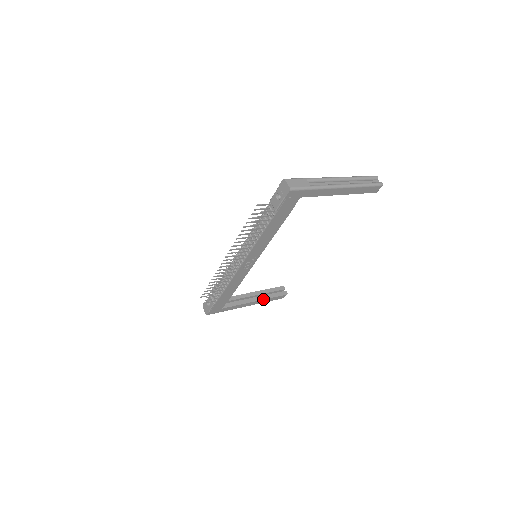
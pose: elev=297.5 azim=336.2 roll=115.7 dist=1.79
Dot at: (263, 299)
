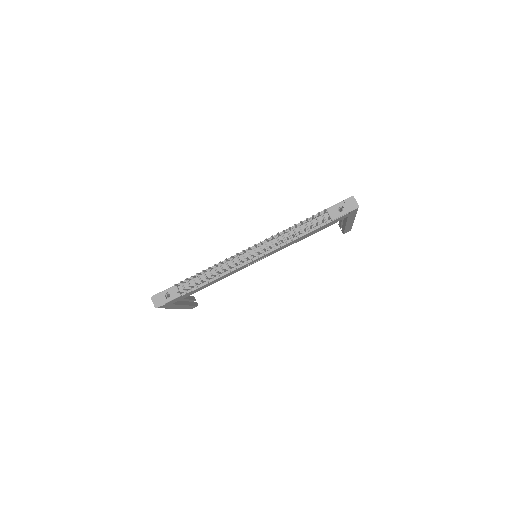
Dot at: (189, 305)
